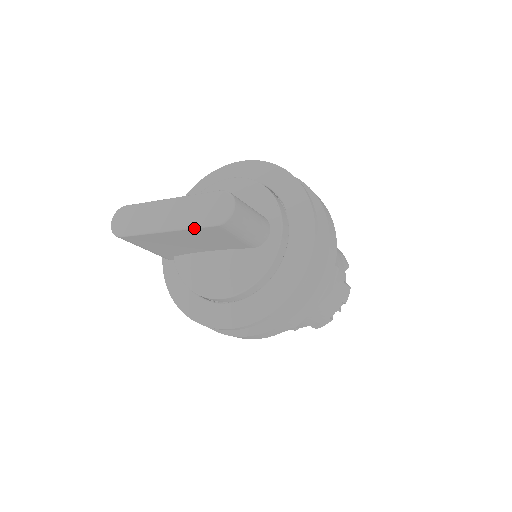
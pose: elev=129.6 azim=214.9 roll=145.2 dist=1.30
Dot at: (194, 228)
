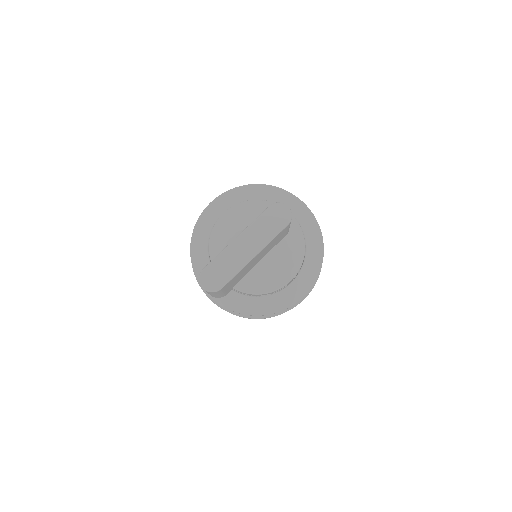
Dot at: (274, 238)
